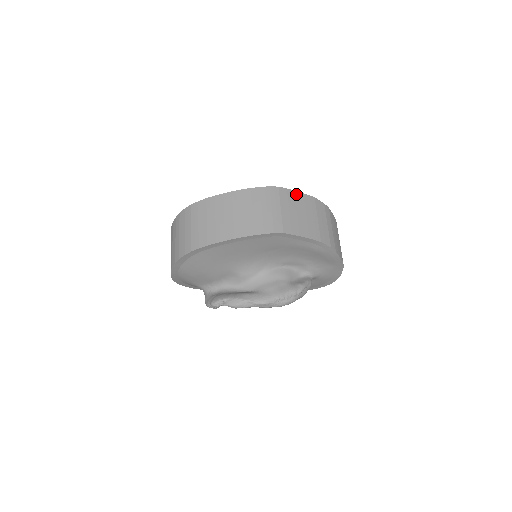
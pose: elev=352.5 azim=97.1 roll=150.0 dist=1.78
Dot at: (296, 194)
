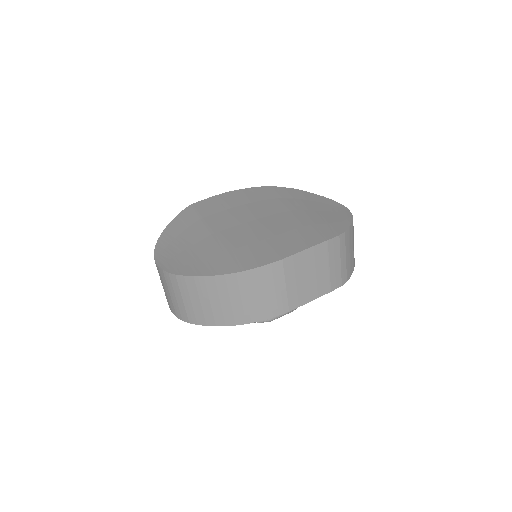
Dot at: (304, 254)
